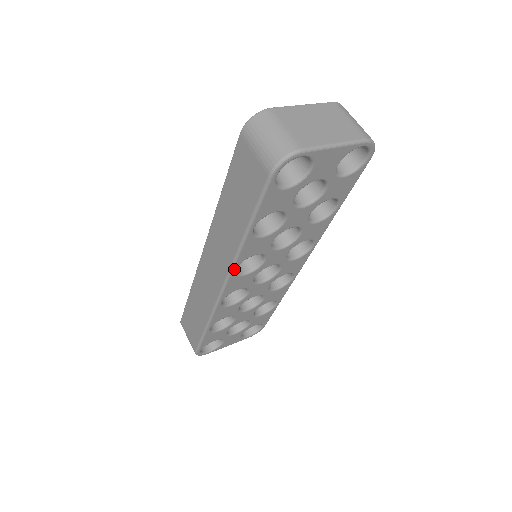
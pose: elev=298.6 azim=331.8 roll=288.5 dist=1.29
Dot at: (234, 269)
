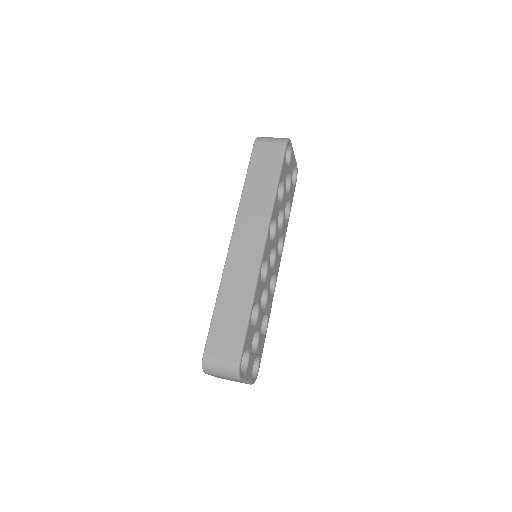
Dot at: (270, 223)
